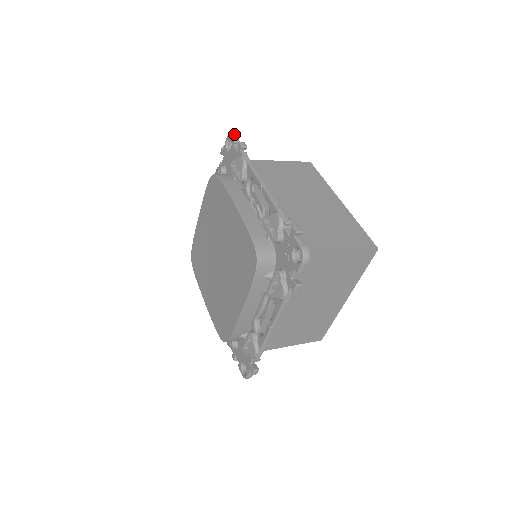
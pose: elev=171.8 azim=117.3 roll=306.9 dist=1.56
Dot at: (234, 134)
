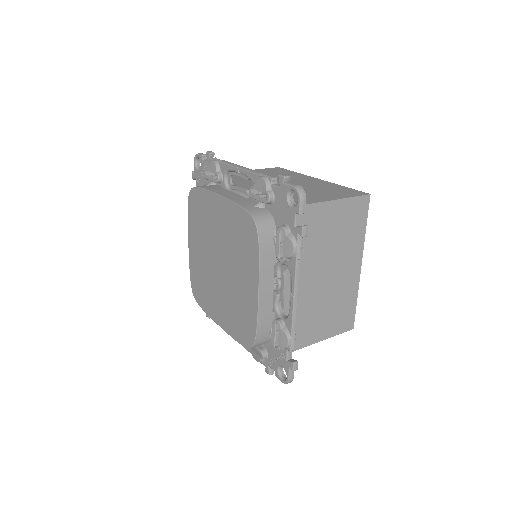
Dot at: (305, 194)
